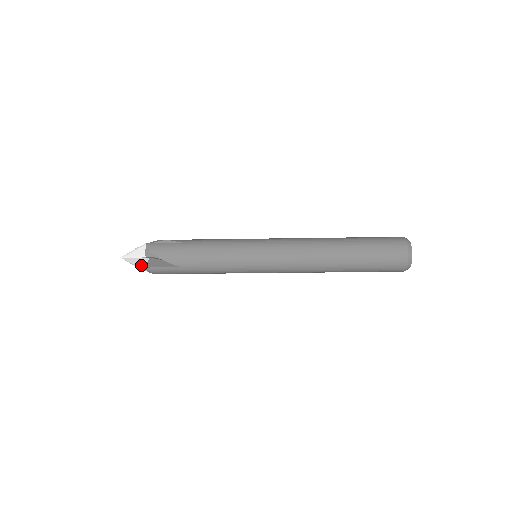
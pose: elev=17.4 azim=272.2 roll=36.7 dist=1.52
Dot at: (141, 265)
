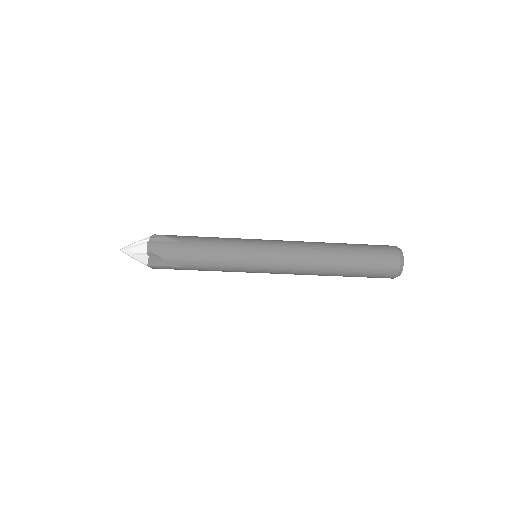
Dot at: (143, 243)
